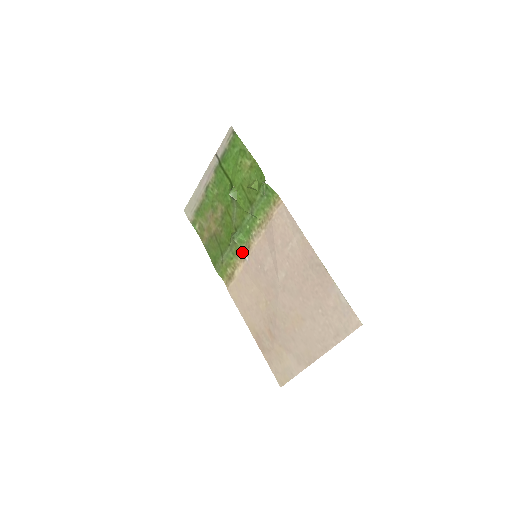
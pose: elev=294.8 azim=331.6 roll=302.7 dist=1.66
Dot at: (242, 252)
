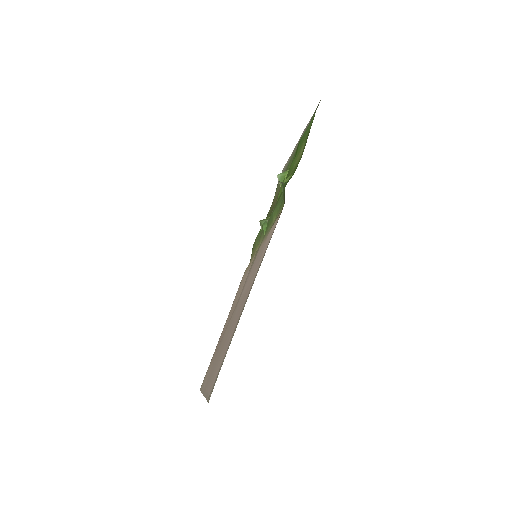
Dot at: (260, 243)
